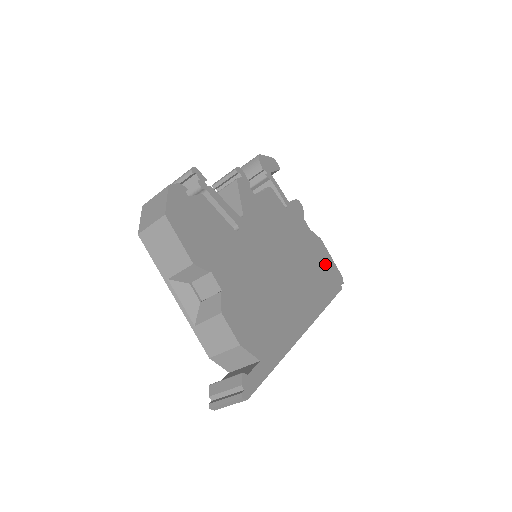
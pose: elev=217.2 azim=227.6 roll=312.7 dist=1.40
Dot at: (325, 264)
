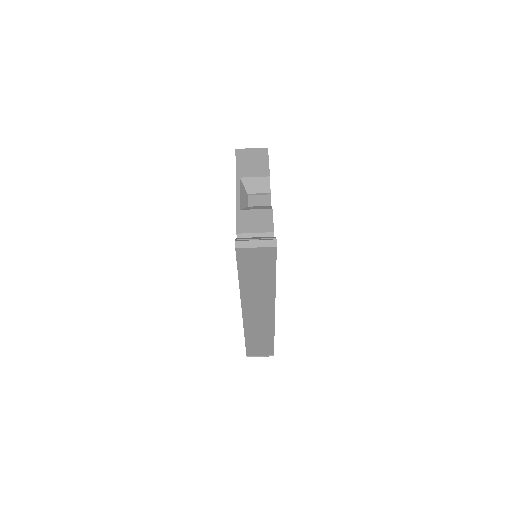
Dot at: occluded
